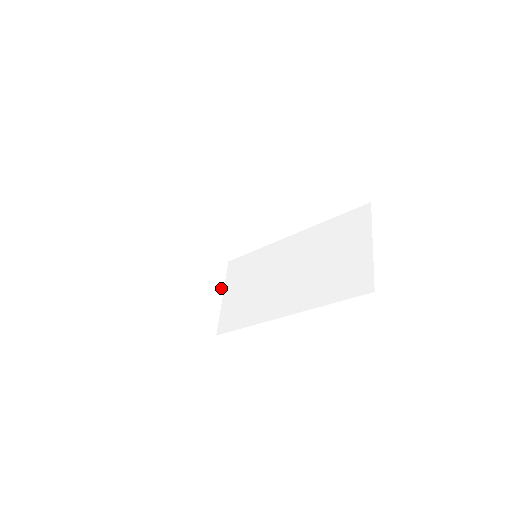
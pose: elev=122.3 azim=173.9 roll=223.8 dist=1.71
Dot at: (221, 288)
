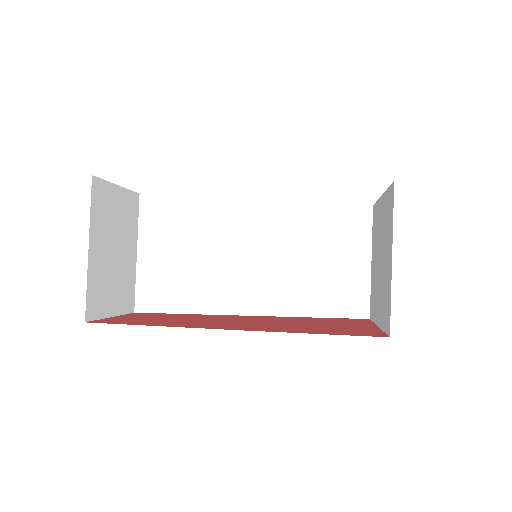
Dot at: (135, 240)
